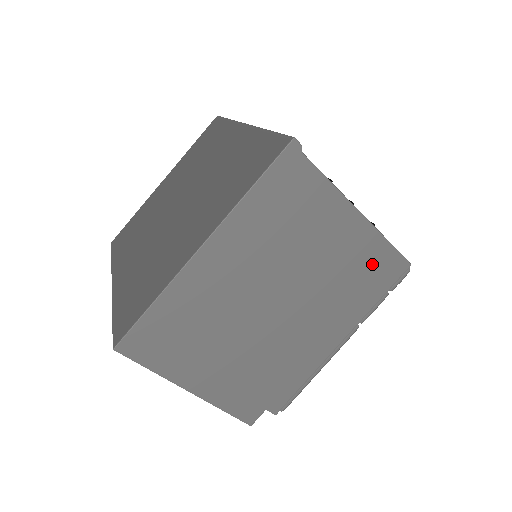
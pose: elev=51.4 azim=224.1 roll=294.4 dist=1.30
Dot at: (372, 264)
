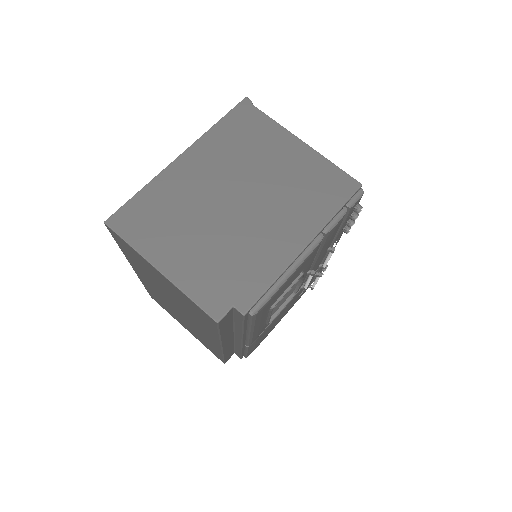
Dot at: (323, 180)
